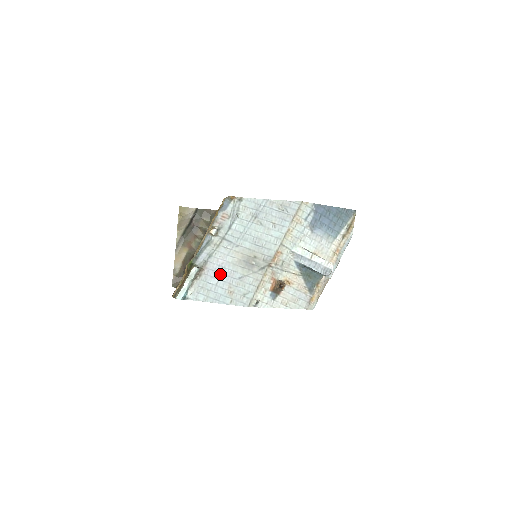
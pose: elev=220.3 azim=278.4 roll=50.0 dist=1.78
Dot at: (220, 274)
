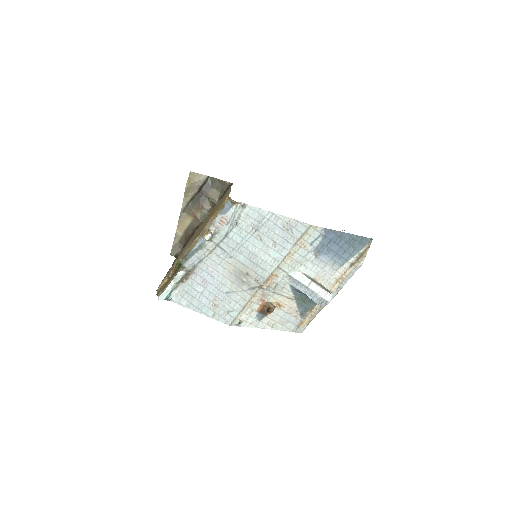
Dot at: (207, 283)
